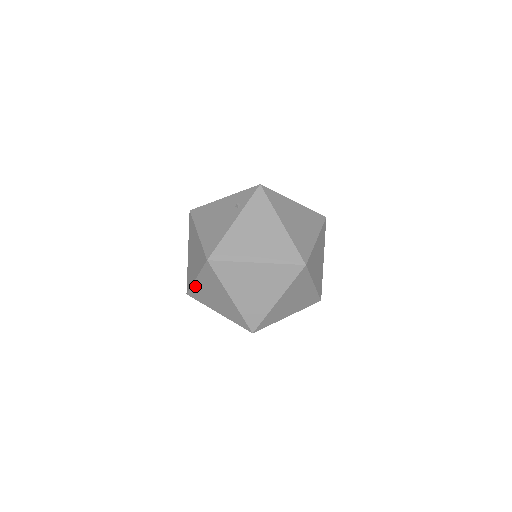
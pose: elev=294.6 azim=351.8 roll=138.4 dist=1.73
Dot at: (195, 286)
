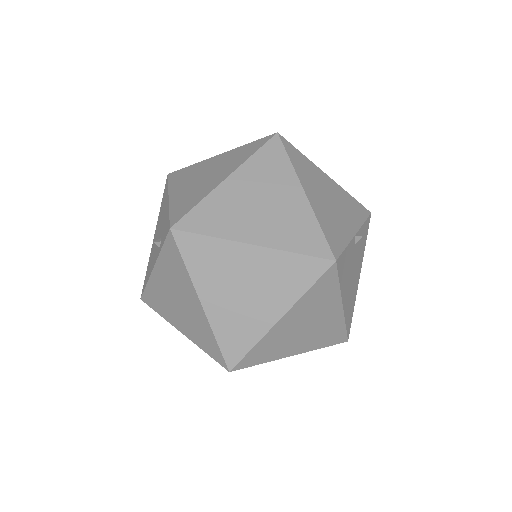
Dot at: occluded
